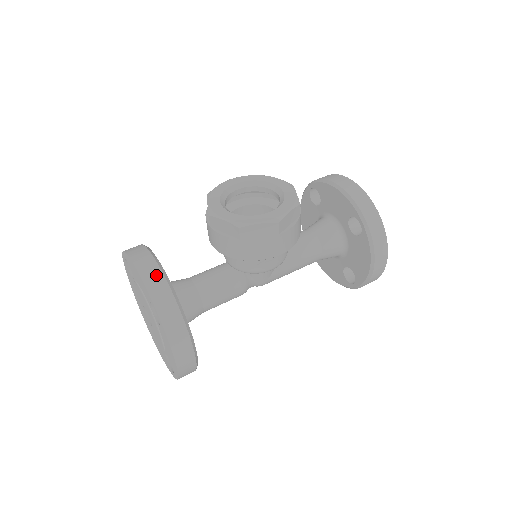
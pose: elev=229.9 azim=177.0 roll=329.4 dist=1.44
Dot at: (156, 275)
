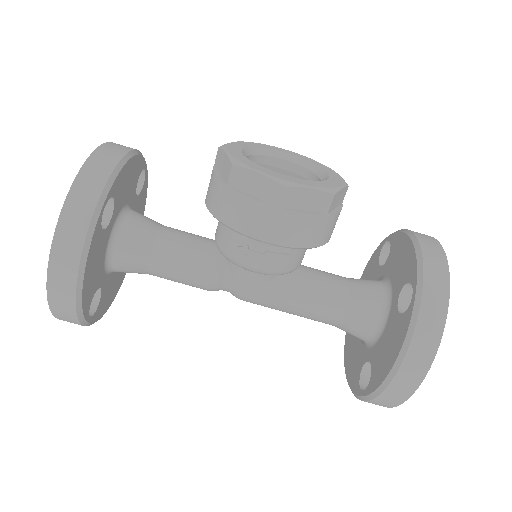
Dot at: (108, 162)
